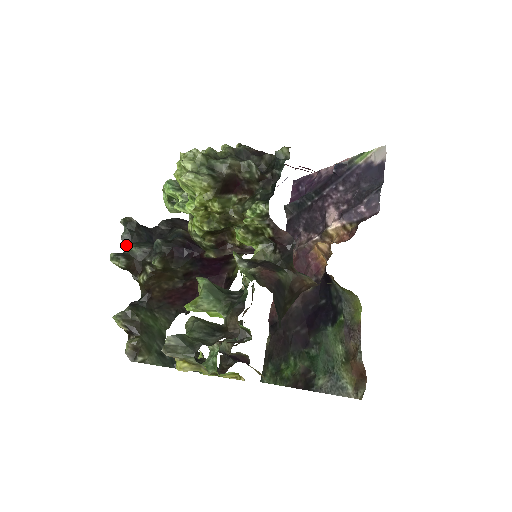
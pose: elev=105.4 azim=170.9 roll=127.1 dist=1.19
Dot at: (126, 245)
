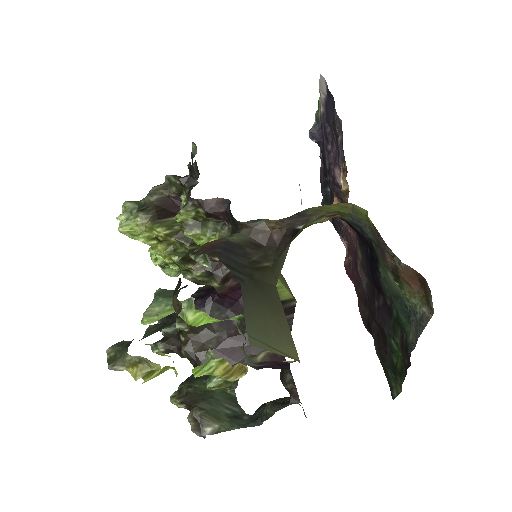
Dot at: occluded
